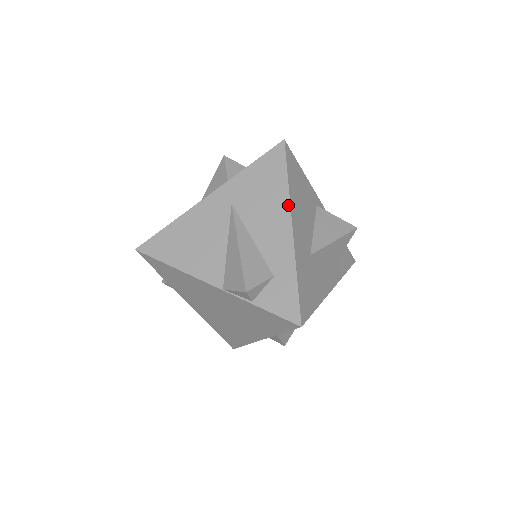
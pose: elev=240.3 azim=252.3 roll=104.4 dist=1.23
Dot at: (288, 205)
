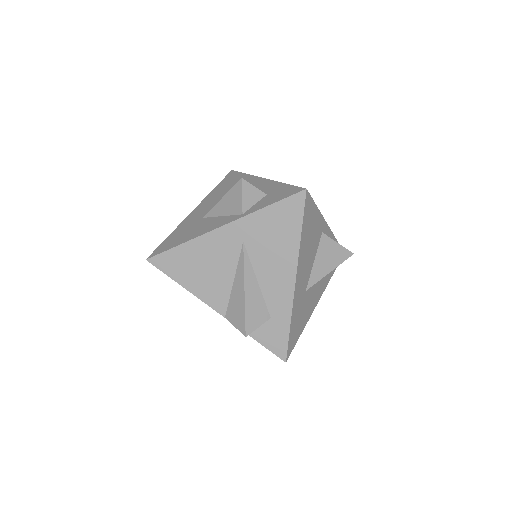
Dot at: (296, 259)
